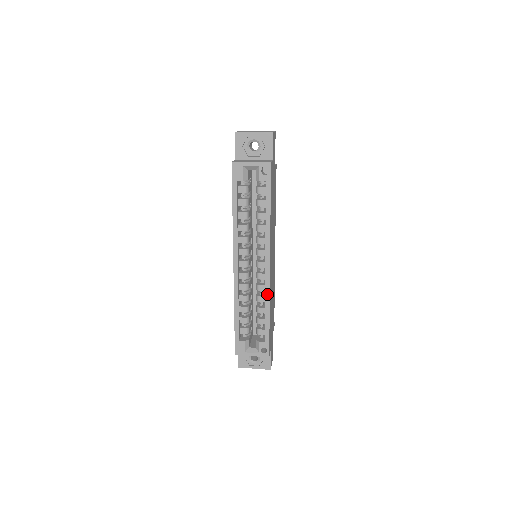
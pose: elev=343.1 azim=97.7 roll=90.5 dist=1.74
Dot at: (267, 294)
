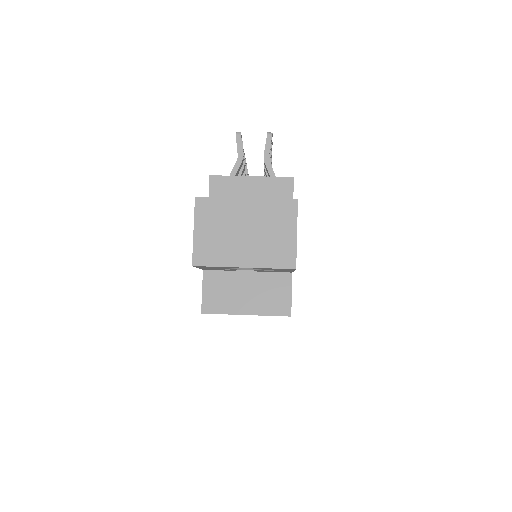
Dot at: occluded
